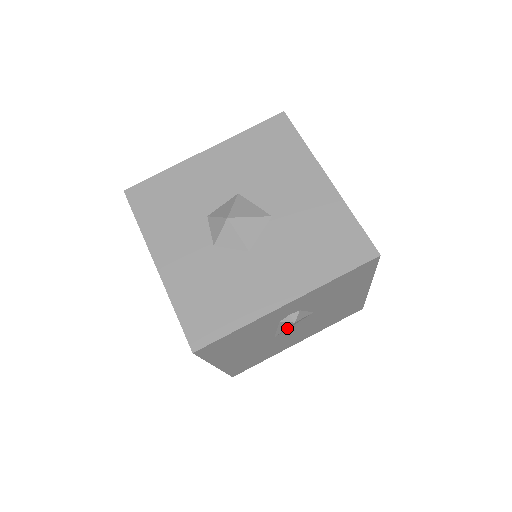
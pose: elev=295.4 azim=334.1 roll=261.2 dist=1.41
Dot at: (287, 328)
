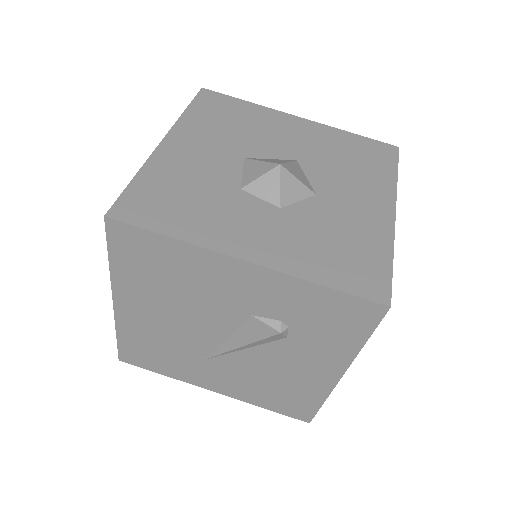
Dot at: occluded
